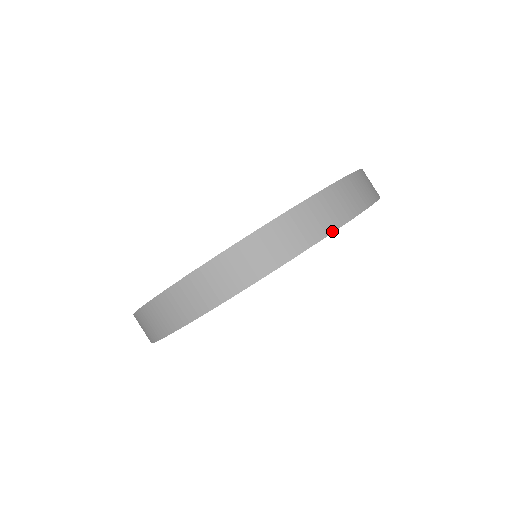
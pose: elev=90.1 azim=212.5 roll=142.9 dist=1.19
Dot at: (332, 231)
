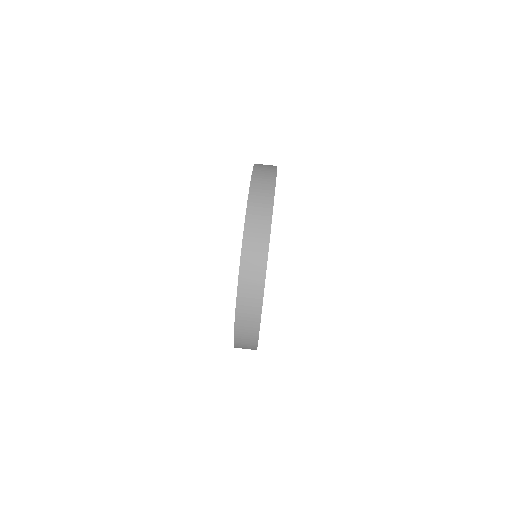
Dot at: (275, 182)
